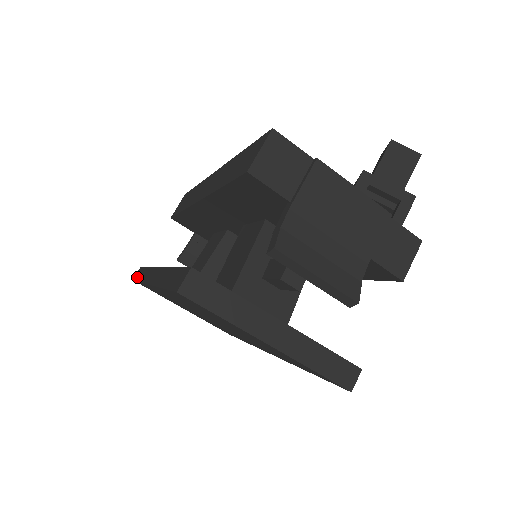
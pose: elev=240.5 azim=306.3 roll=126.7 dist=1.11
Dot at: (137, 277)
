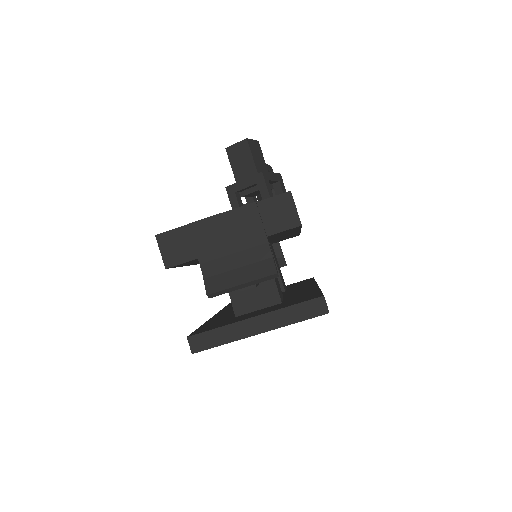
Dot at: occluded
